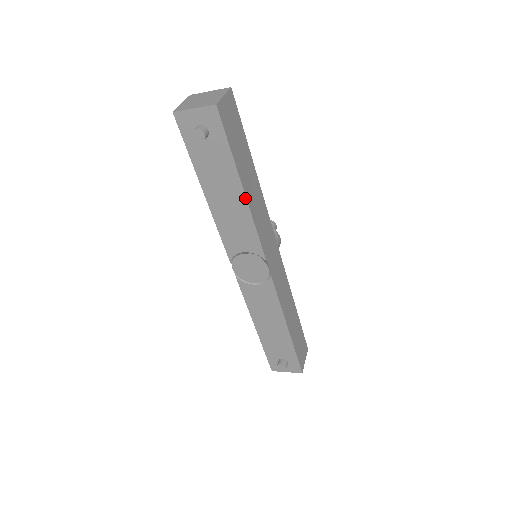
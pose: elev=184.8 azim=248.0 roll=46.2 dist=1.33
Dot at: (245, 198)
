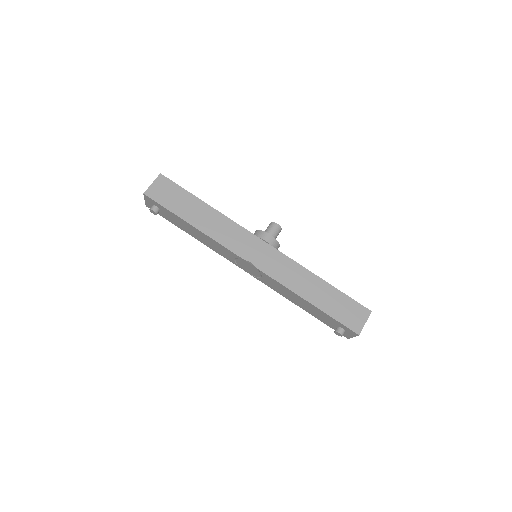
Dot at: (197, 229)
